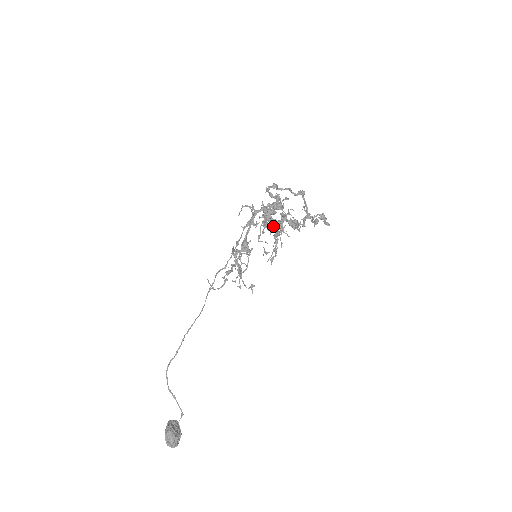
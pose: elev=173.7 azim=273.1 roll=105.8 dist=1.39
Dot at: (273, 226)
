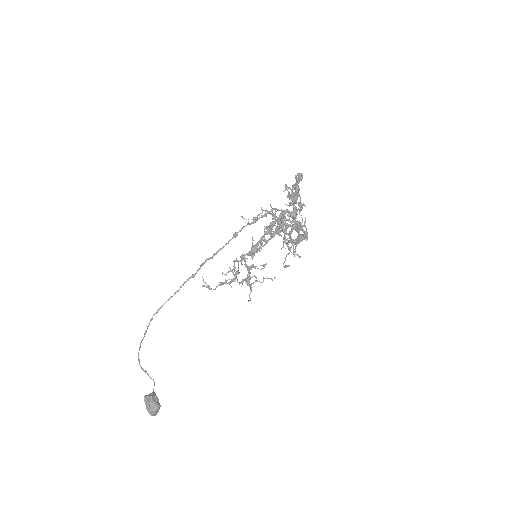
Dot at: (293, 245)
